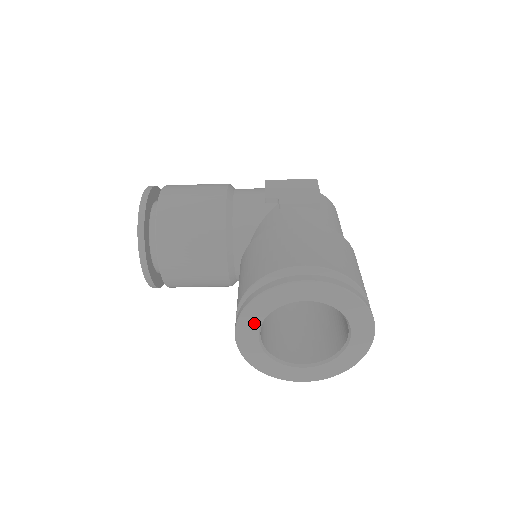
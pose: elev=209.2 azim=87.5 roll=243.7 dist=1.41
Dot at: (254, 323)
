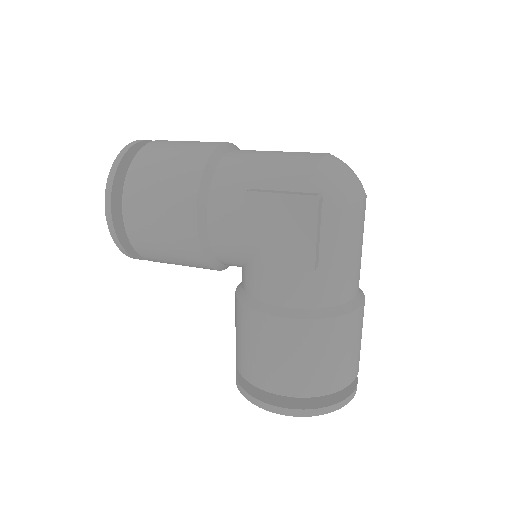
Dot at: occluded
